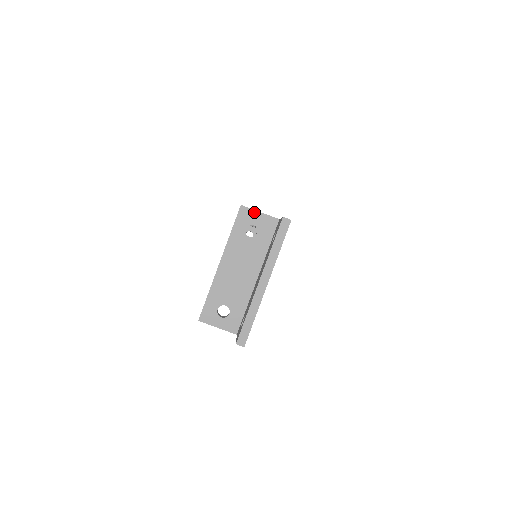
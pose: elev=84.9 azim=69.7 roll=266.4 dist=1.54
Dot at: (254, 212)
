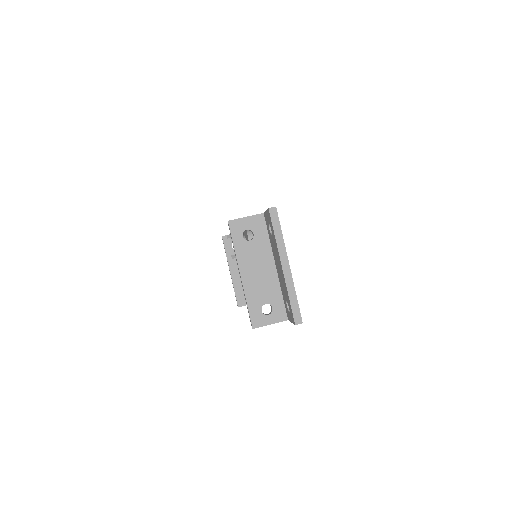
Dot at: (241, 220)
